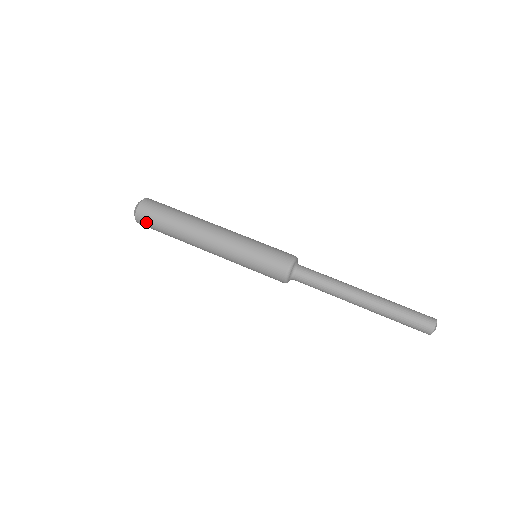
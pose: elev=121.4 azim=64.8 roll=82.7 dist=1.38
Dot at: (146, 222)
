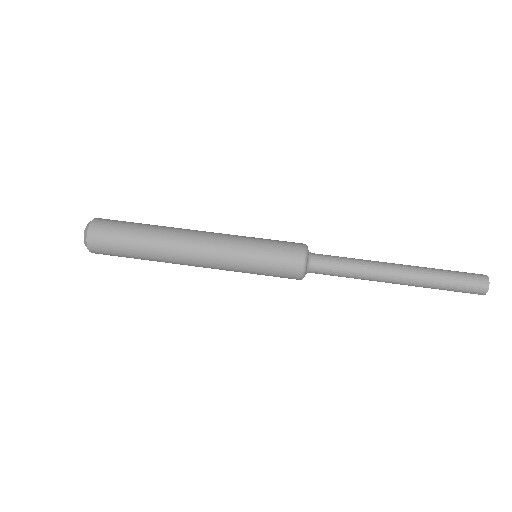
Dot at: (105, 252)
